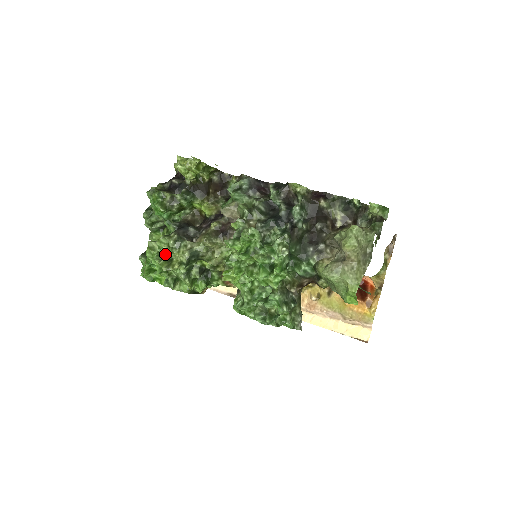
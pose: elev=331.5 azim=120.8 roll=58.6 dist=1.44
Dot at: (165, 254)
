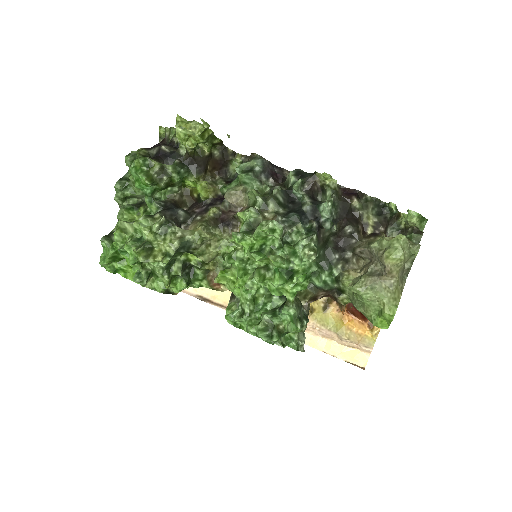
Dot at: (144, 240)
